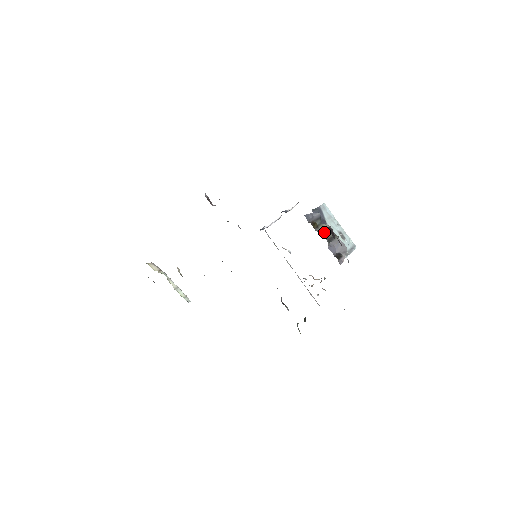
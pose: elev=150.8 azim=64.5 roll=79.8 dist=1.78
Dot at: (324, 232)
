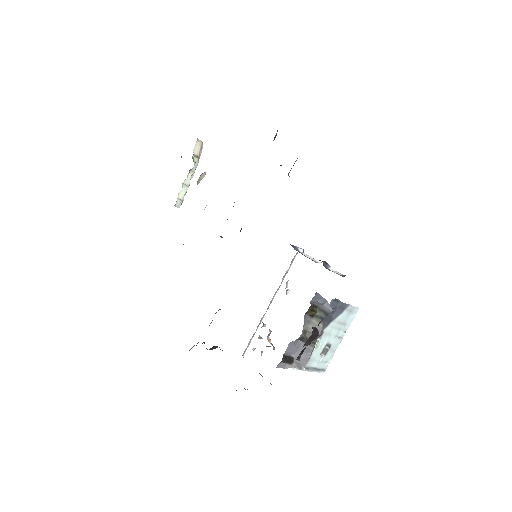
Dot at: (310, 327)
